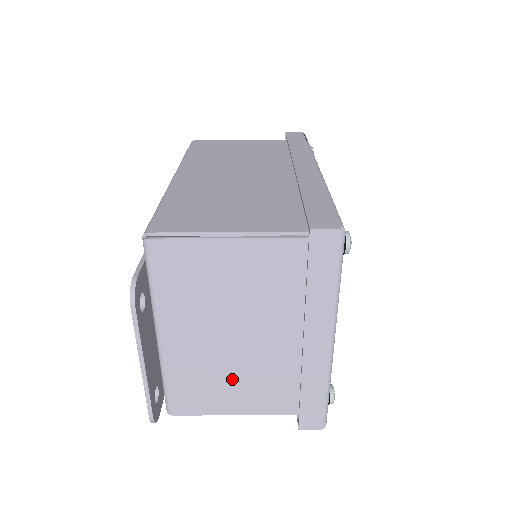
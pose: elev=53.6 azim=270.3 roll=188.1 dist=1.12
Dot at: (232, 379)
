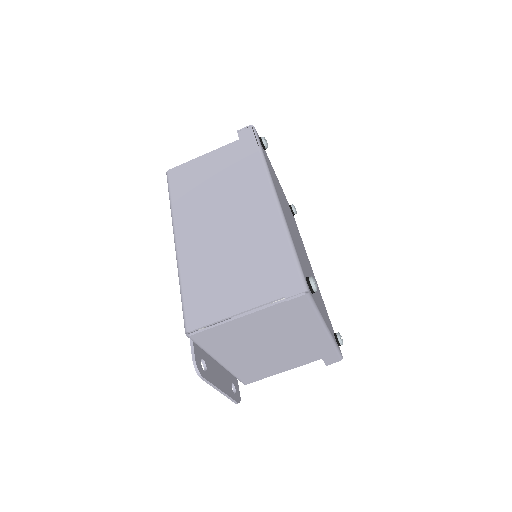
Dot at: (274, 361)
